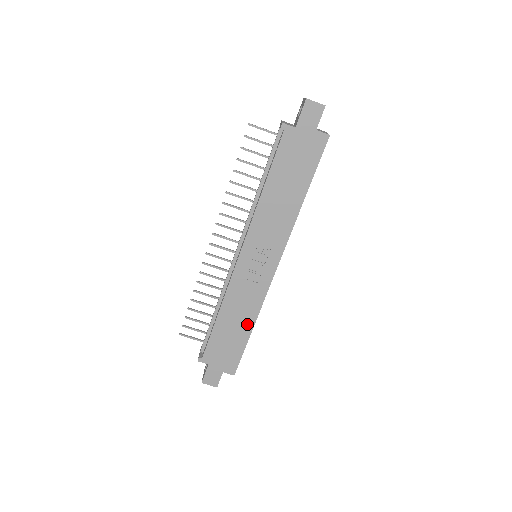
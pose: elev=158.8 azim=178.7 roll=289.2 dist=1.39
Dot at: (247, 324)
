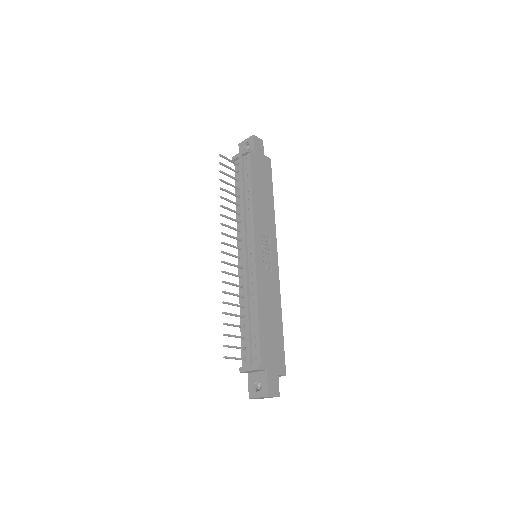
Dot at: (277, 314)
